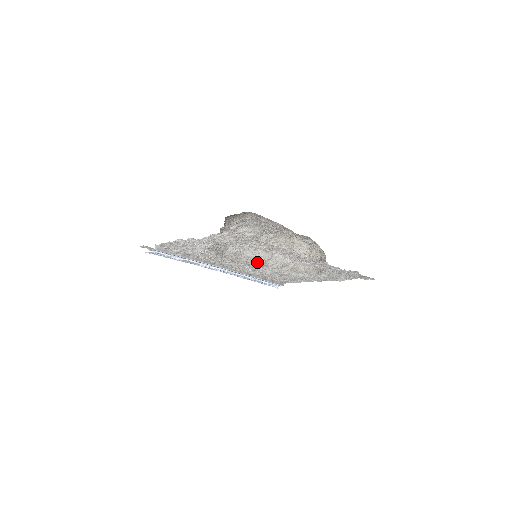
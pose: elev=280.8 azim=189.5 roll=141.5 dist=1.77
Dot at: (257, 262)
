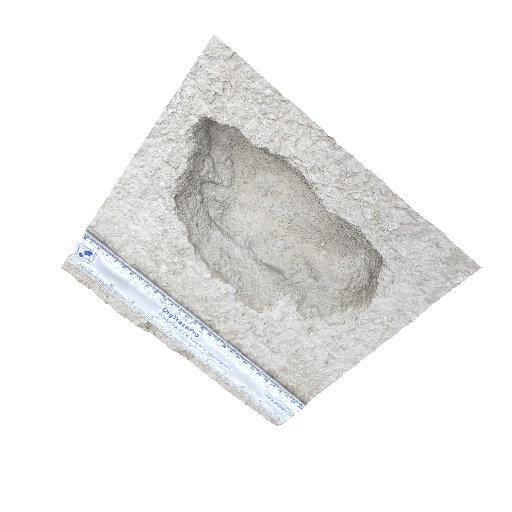
Dot at: (257, 287)
